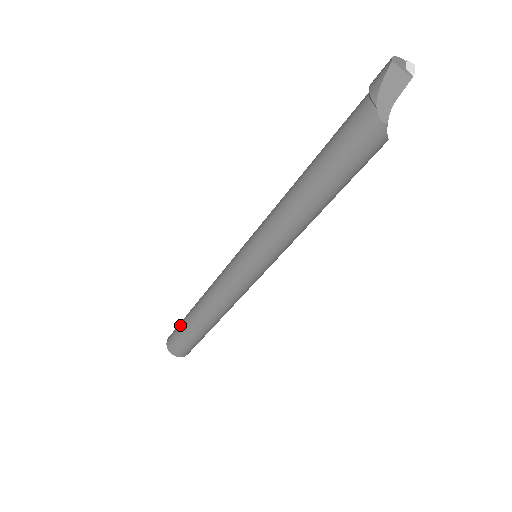
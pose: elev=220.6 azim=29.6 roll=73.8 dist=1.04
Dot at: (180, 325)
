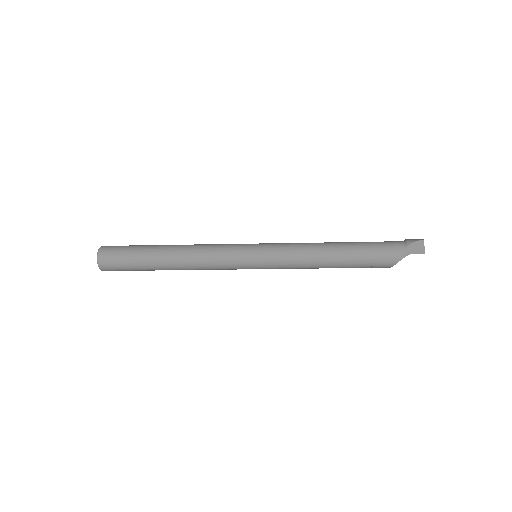
Dot at: (136, 245)
